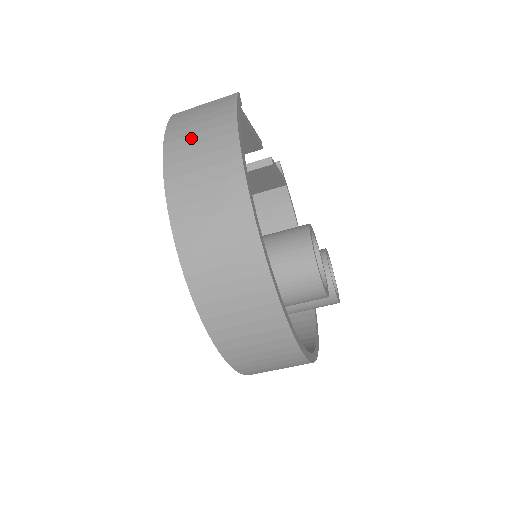
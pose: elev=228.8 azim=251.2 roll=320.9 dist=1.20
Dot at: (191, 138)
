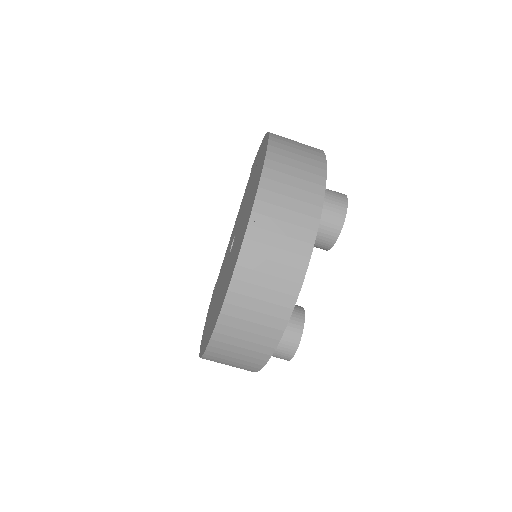
Dot at: occluded
